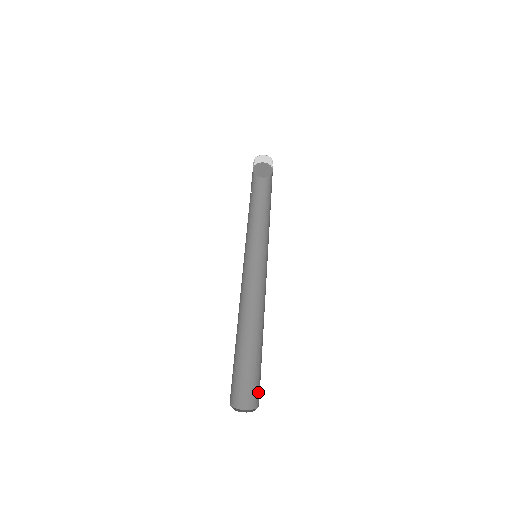
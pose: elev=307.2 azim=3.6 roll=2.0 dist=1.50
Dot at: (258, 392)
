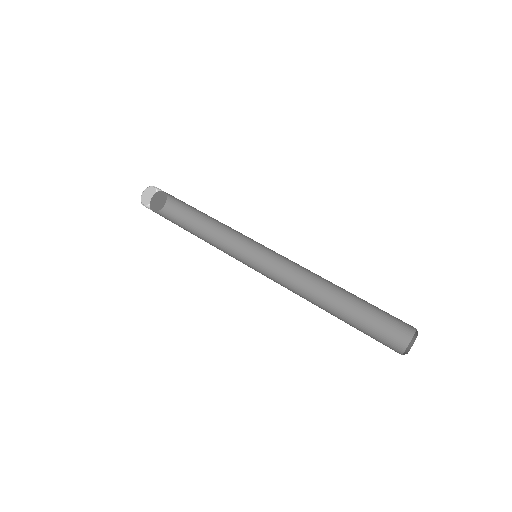
Dot at: (394, 336)
